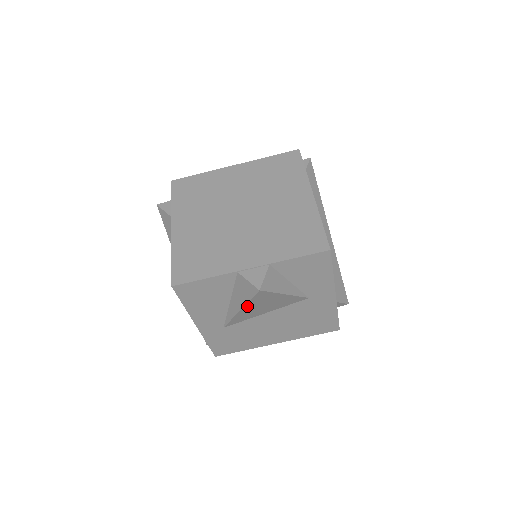
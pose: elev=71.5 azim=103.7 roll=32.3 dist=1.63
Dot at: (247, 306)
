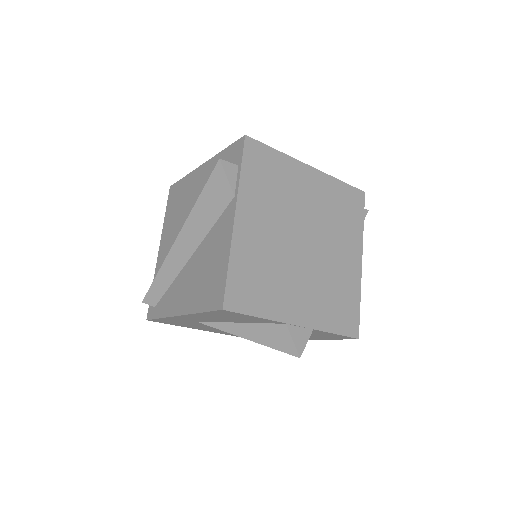
Dot at: (258, 342)
